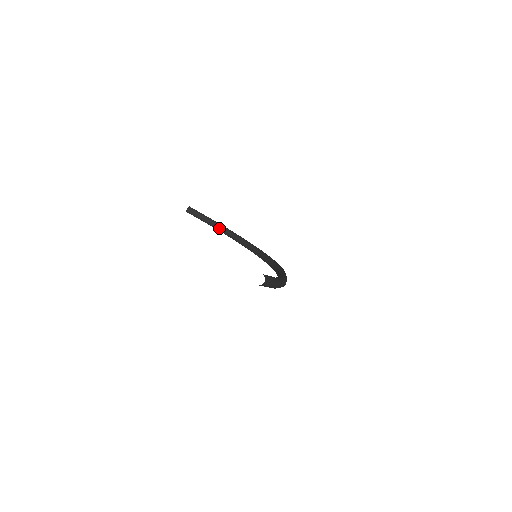
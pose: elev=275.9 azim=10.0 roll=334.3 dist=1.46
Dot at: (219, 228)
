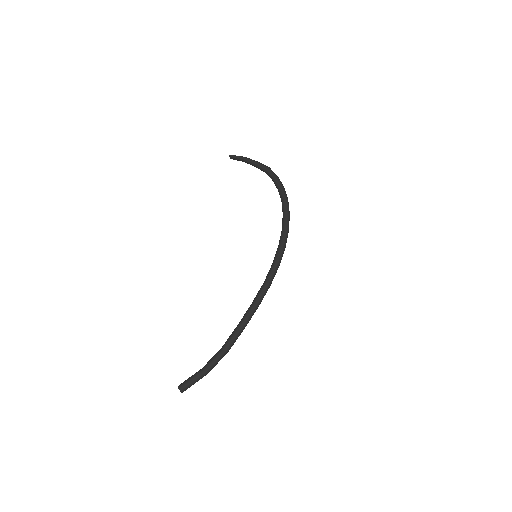
Dot at: (261, 170)
